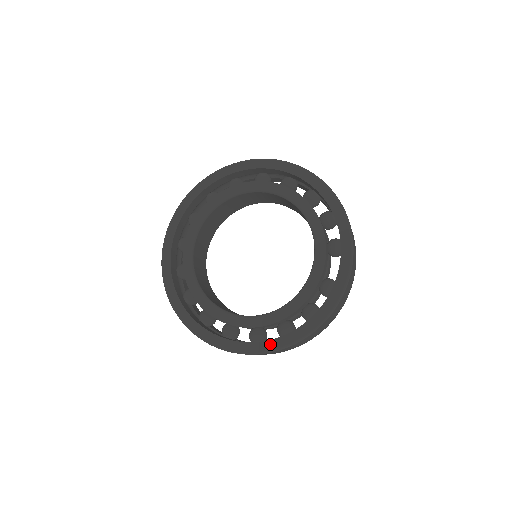
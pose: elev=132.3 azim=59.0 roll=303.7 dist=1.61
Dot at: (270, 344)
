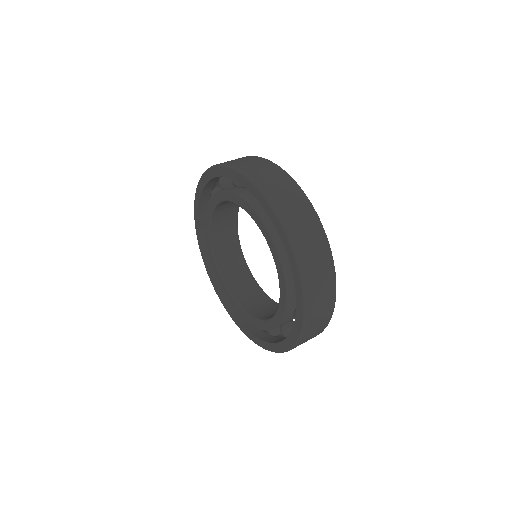
Dot at: (238, 323)
